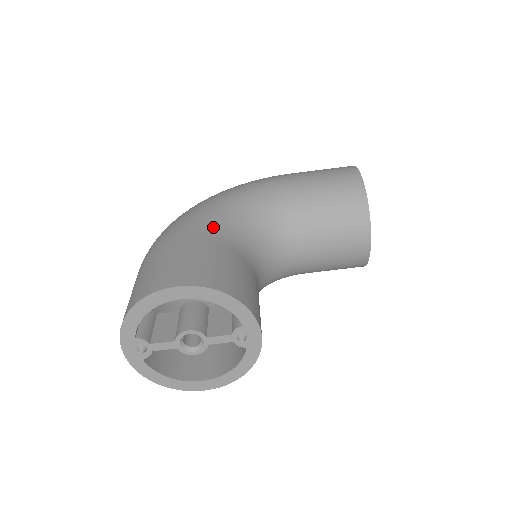
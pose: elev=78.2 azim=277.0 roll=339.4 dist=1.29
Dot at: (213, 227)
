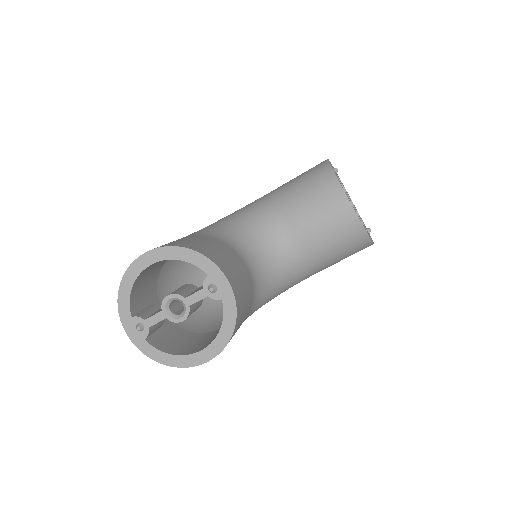
Dot at: (199, 232)
